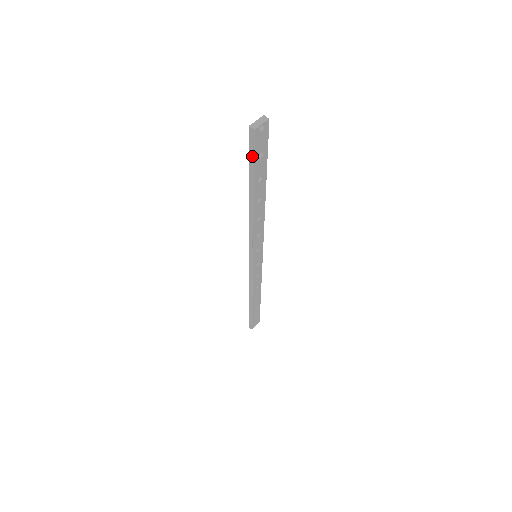
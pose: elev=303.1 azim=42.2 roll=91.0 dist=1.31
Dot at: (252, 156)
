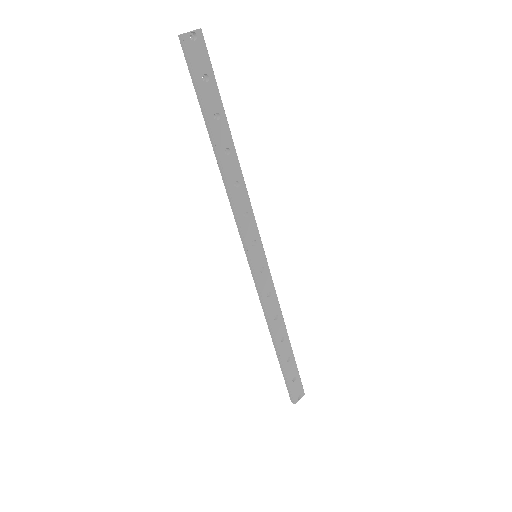
Dot at: (194, 77)
